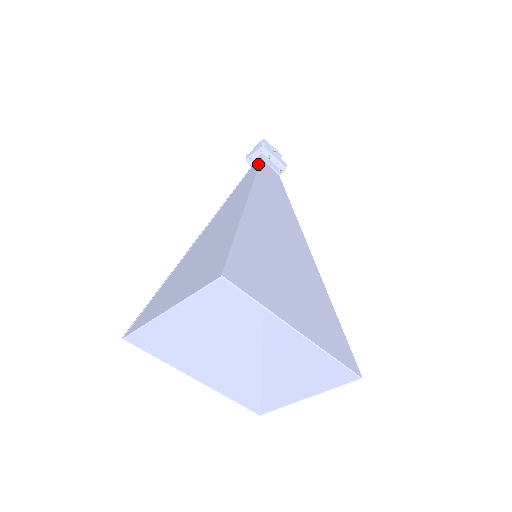
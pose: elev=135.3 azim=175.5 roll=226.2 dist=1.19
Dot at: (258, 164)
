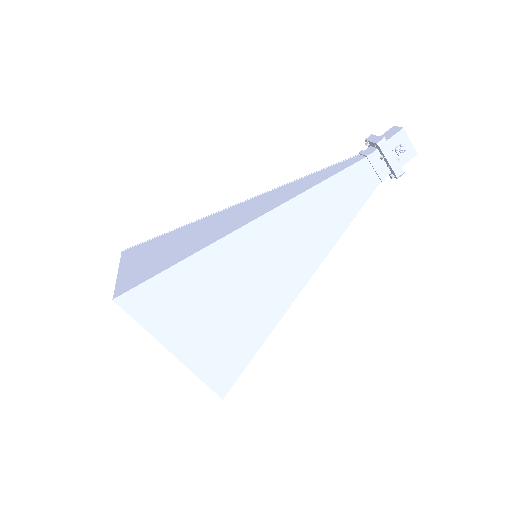
Dot at: (350, 164)
